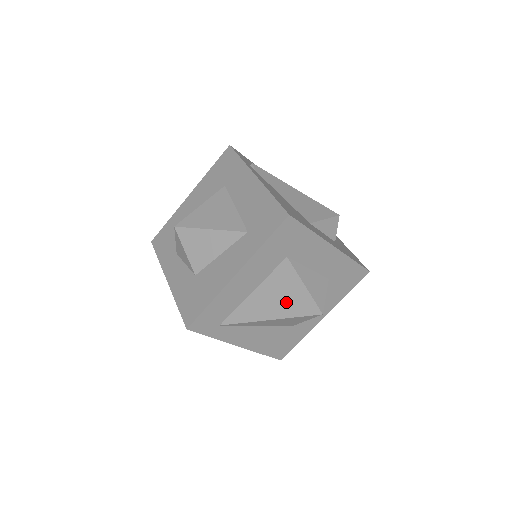
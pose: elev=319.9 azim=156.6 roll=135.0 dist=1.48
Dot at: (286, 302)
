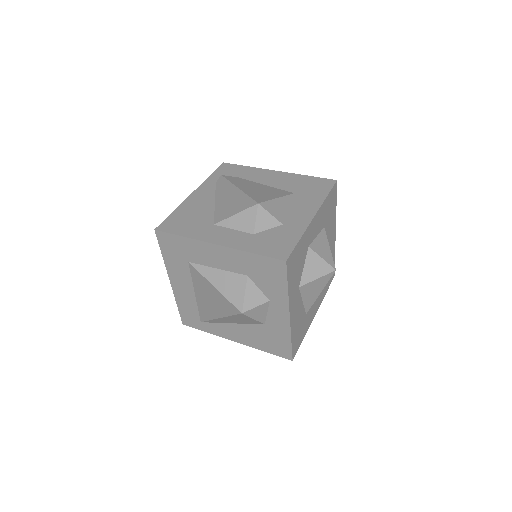
Dot at: (215, 302)
